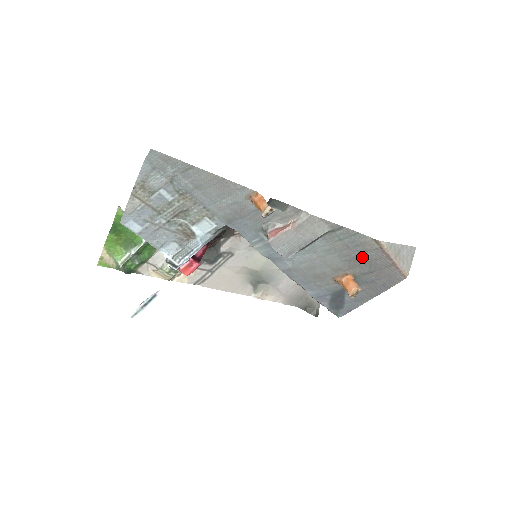
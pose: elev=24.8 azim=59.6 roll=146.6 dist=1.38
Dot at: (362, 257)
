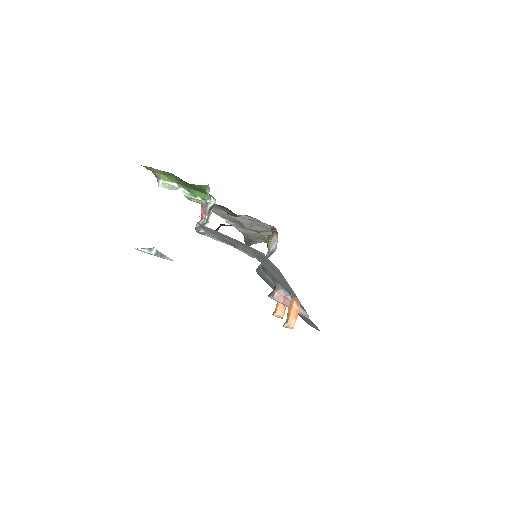
Dot at: (304, 317)
